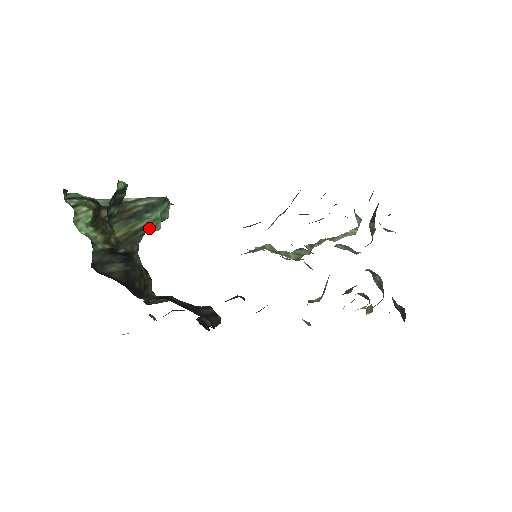
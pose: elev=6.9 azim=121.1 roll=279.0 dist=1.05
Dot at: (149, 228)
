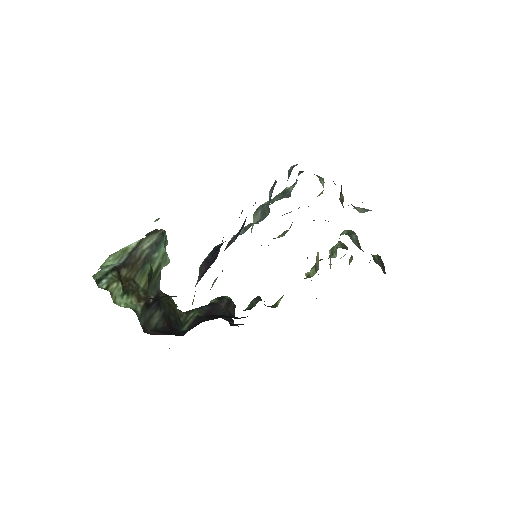
Dot at: (162, 266)
